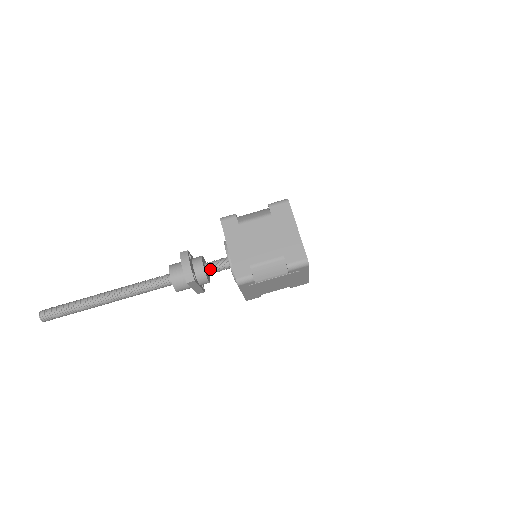
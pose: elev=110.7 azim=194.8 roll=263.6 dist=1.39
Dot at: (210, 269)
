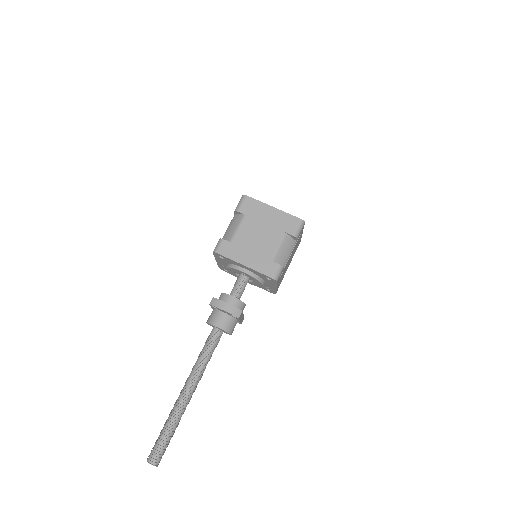
Dot at: (238, 295)
